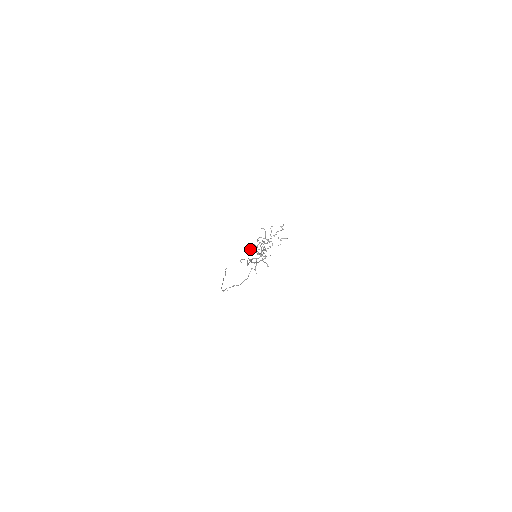
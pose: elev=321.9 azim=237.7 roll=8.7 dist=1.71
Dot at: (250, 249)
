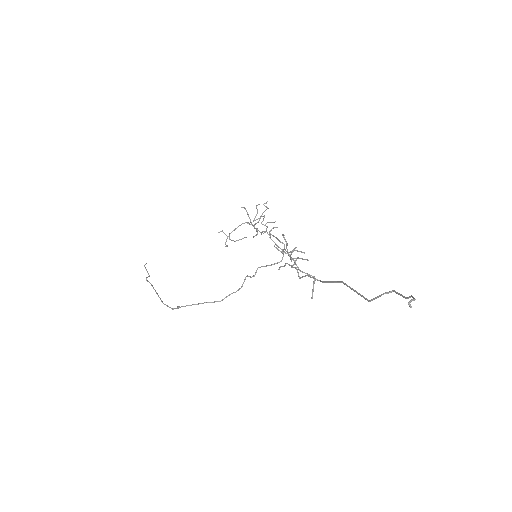
Dot at: (280, 251)
